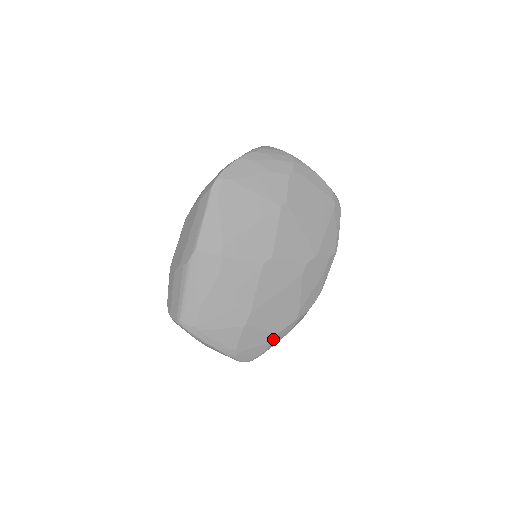
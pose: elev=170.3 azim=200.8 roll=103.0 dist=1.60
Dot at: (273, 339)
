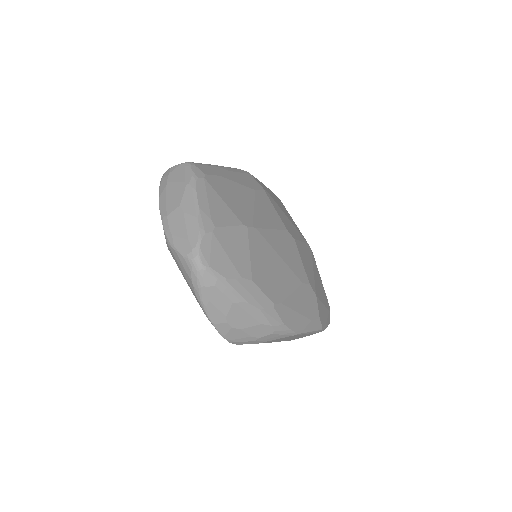
Dot at: (246, 280)
